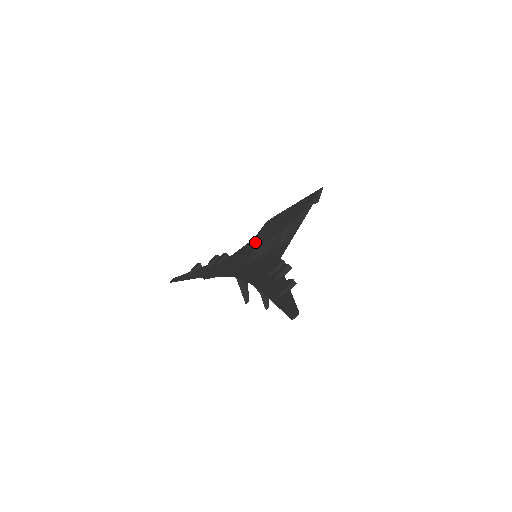
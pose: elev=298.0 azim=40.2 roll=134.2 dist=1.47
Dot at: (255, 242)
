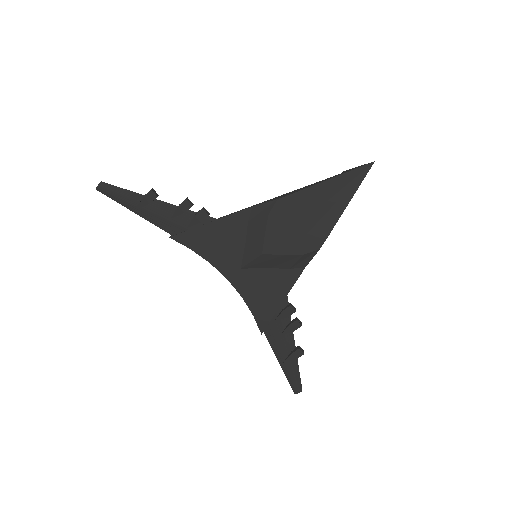
Dot at: (260, 241)
